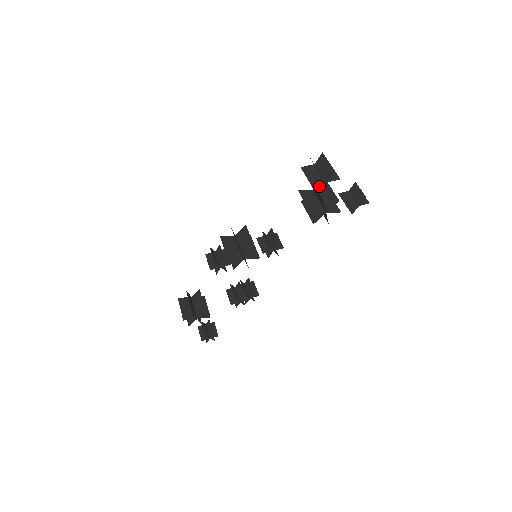
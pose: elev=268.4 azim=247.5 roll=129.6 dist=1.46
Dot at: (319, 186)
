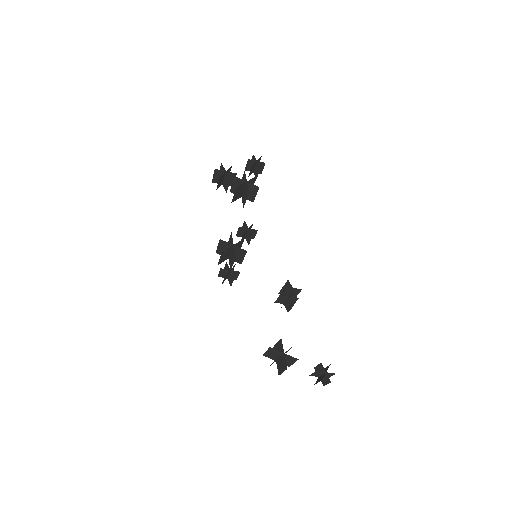
Dot at: (227, 179)
